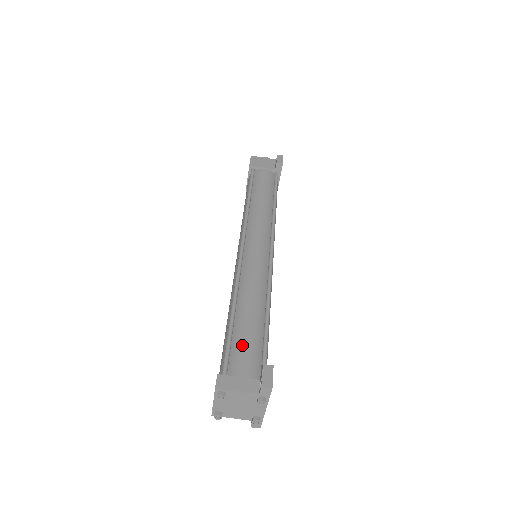
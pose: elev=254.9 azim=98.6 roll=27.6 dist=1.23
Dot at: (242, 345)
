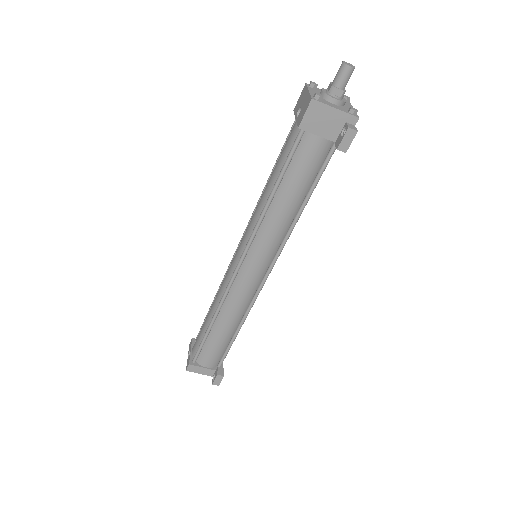
Dot at: (211, 350)
